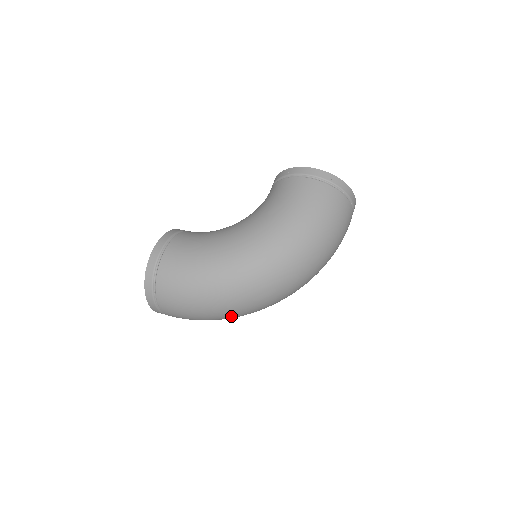
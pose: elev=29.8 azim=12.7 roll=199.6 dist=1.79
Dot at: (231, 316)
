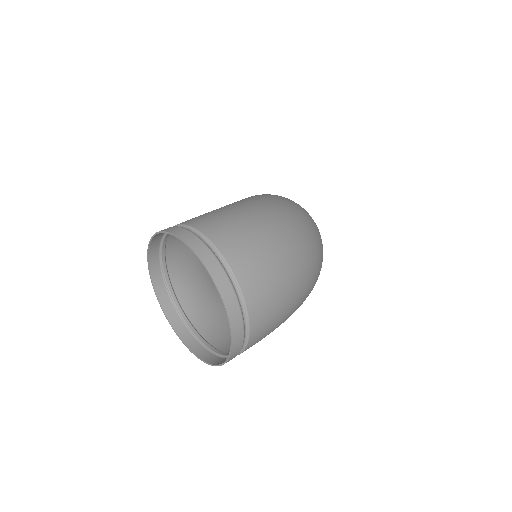
Dot at: (310, 257)
